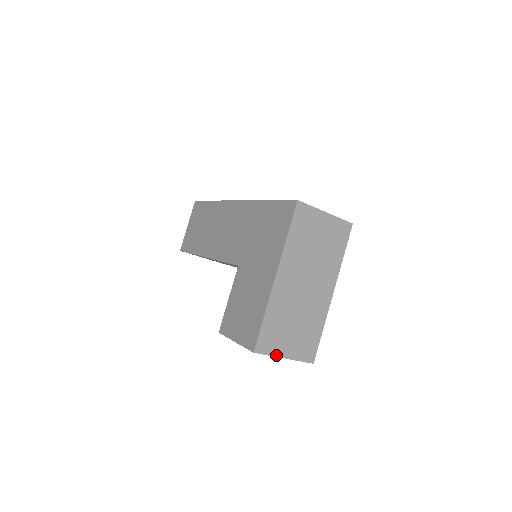
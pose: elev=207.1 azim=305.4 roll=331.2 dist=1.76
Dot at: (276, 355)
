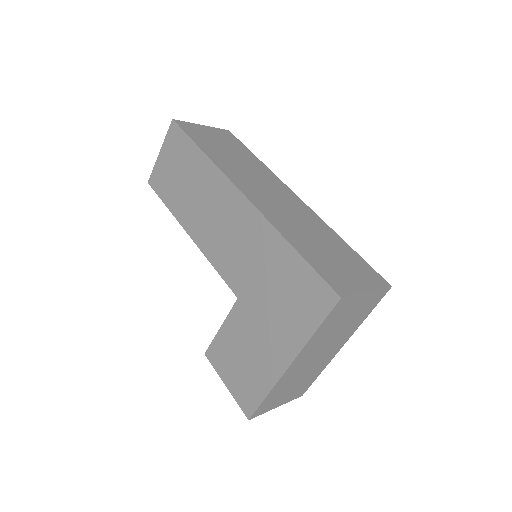
Dot at: (269, 410)
